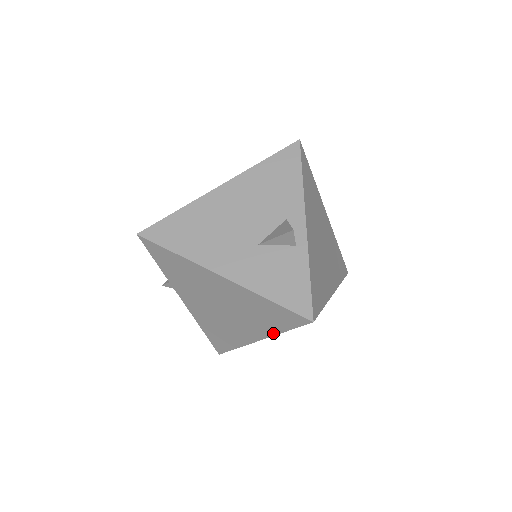
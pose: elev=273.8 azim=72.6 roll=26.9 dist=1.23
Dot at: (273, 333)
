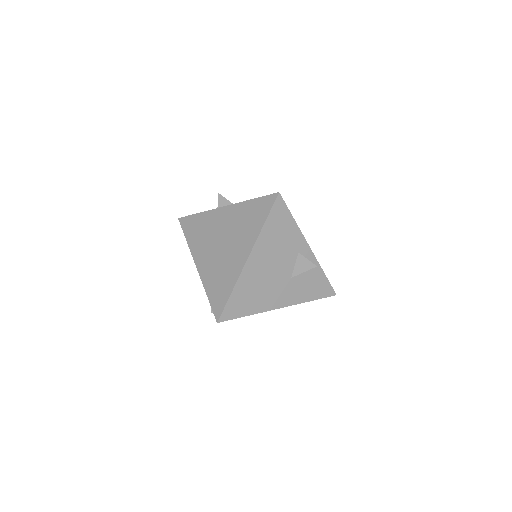
Dot at: occluded
